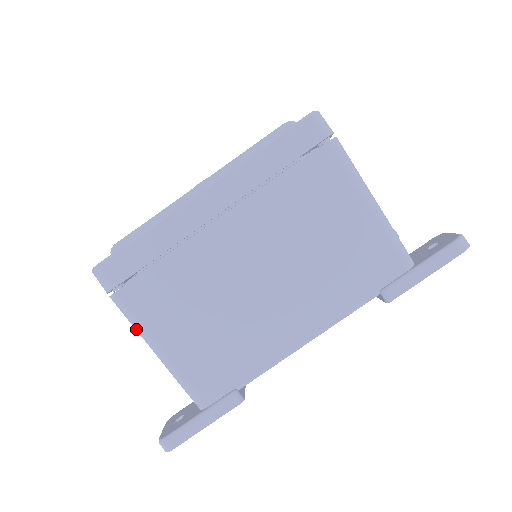
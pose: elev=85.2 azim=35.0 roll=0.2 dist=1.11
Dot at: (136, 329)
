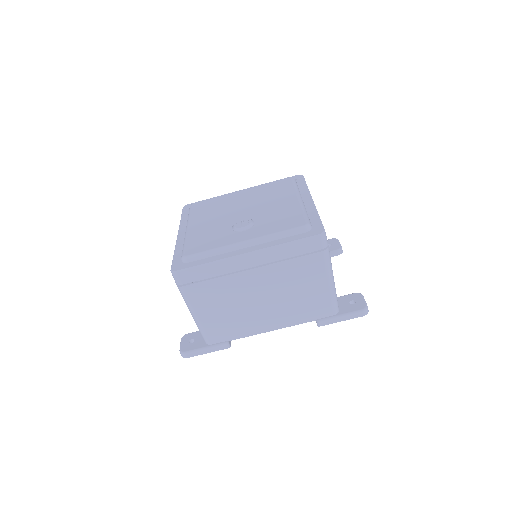
Dot at: (186, 303)
